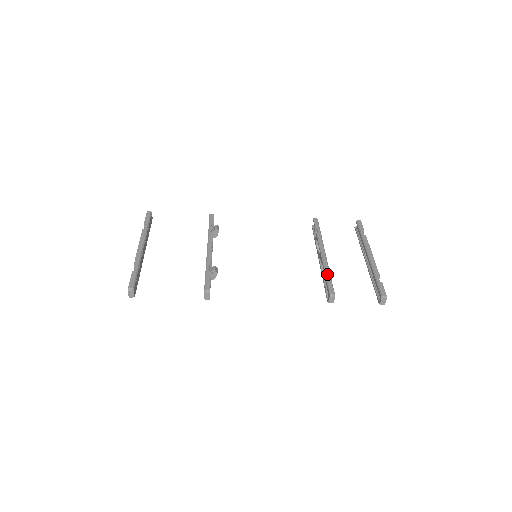
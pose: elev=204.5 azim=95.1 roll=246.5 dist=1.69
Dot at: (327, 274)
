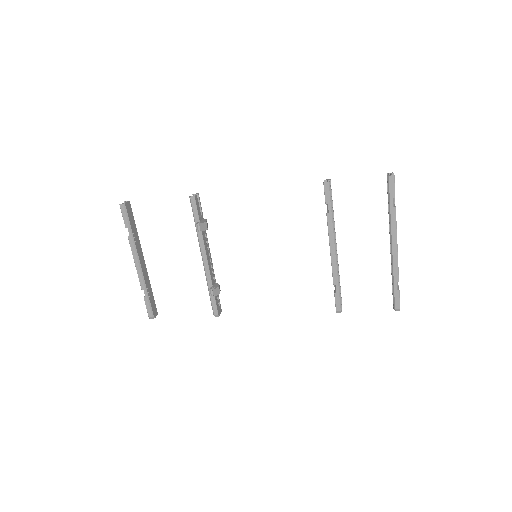
Dot at: (335, 284)
